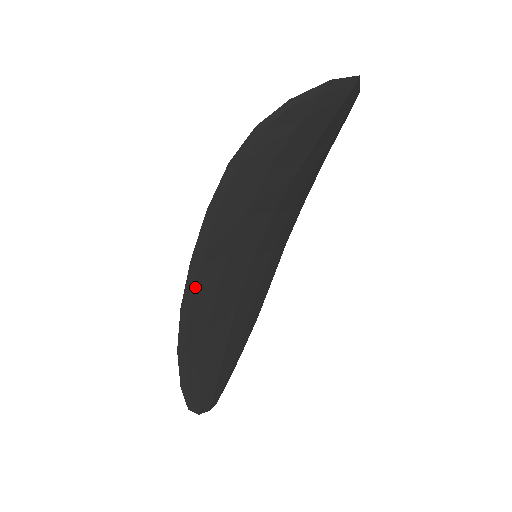
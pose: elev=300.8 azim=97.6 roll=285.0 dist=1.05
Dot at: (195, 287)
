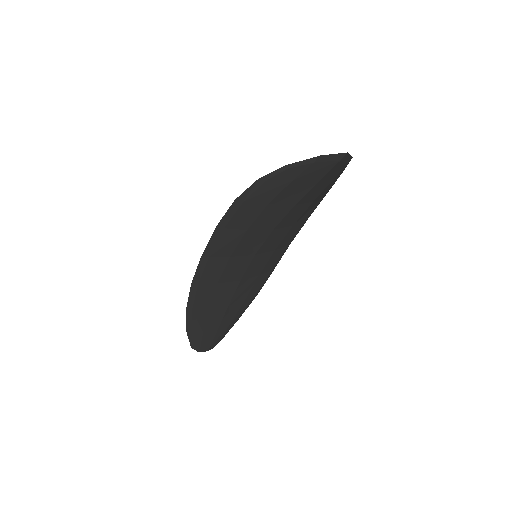
Dot at: (203, 272)
